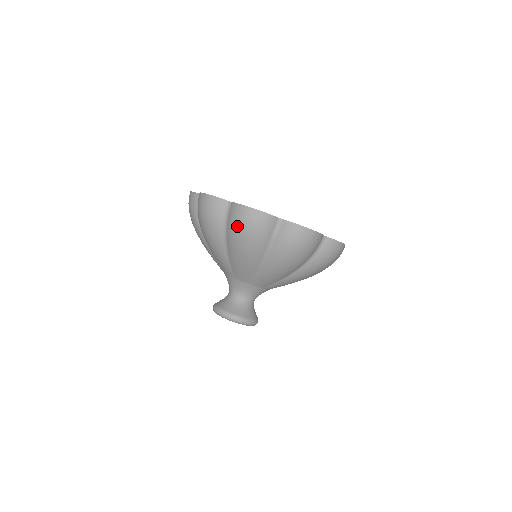
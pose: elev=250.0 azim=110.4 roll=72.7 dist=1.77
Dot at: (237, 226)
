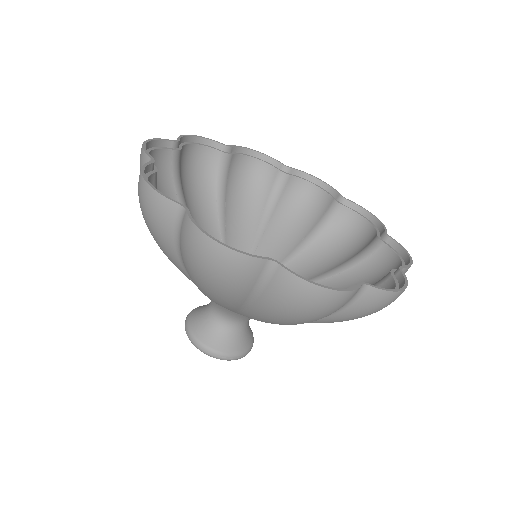
Dot at: (191, 261)
